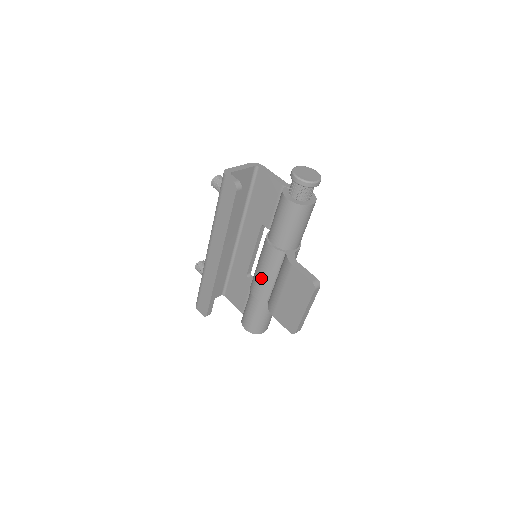
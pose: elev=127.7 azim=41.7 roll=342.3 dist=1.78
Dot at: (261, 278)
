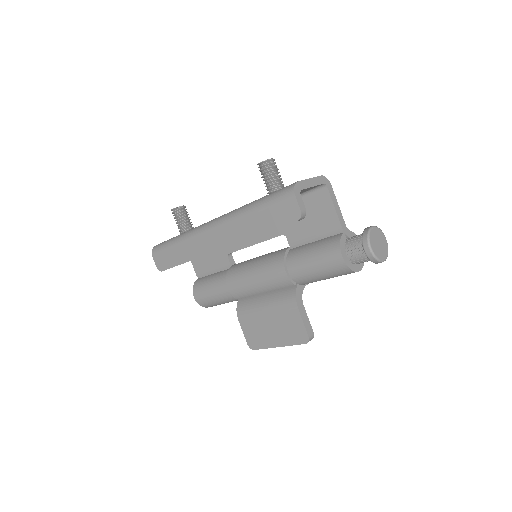
Dot at: (250, 283)
